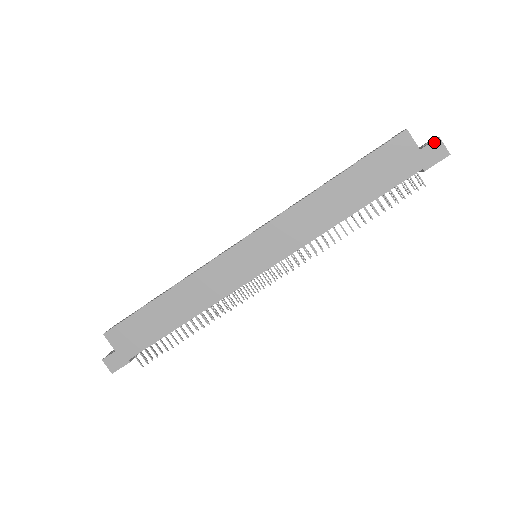
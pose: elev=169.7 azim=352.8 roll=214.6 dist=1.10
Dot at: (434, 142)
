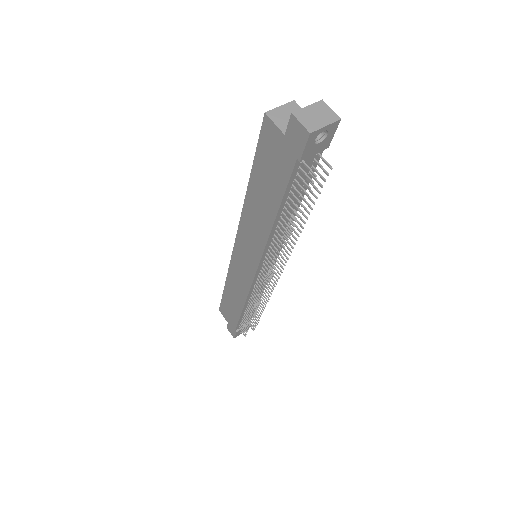
Dot at: (290, 121)
